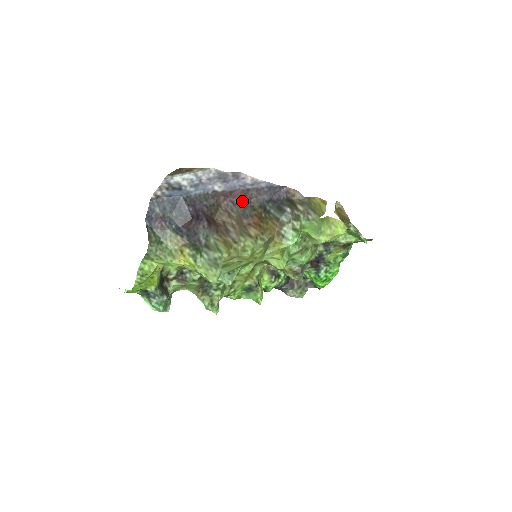
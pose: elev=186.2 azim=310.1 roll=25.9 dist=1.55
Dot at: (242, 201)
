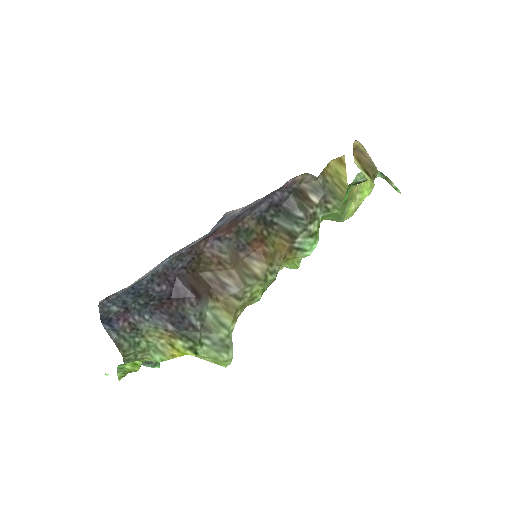
Dot at: (231, 229)
